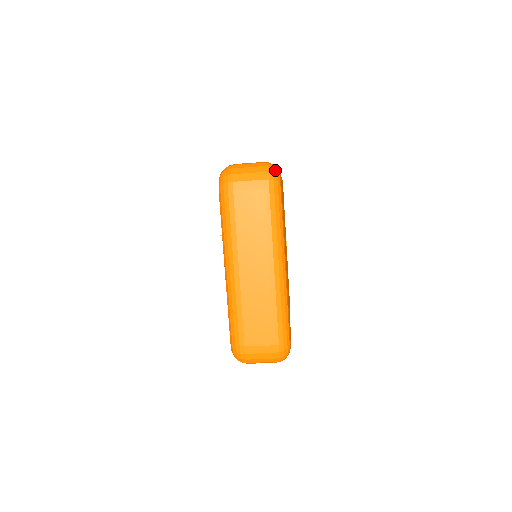
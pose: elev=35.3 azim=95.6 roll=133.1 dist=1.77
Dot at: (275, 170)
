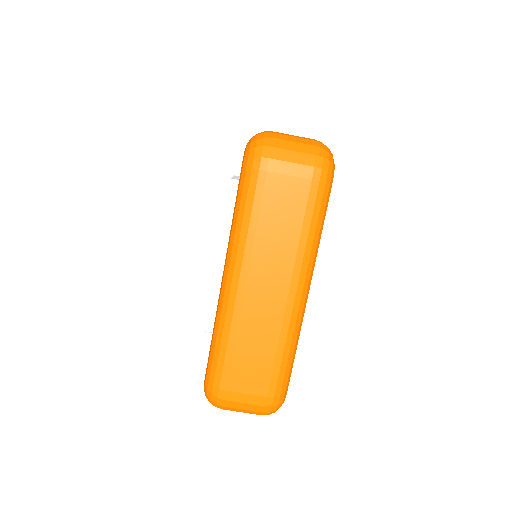
Dot at: occluded
